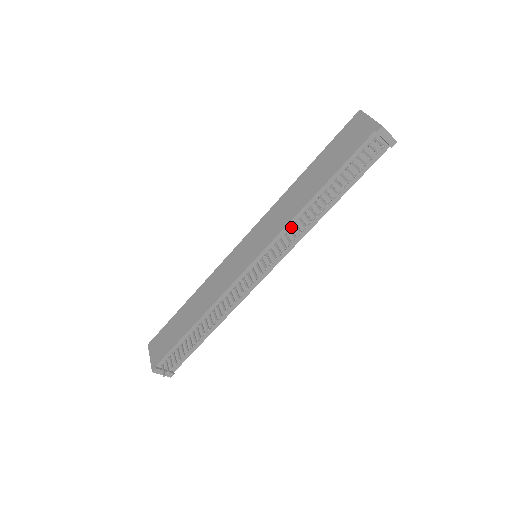
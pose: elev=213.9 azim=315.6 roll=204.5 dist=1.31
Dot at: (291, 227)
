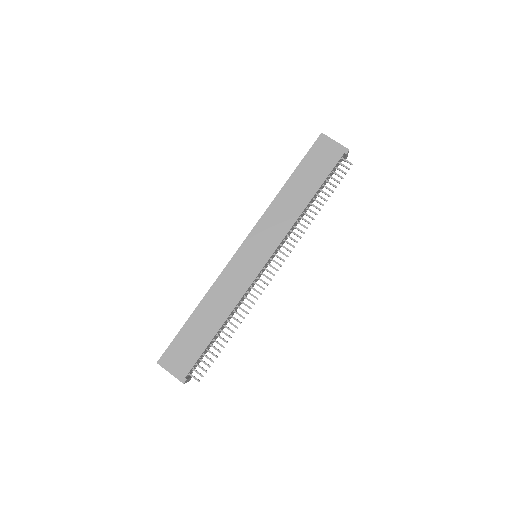
Dot at: (290, 229)
